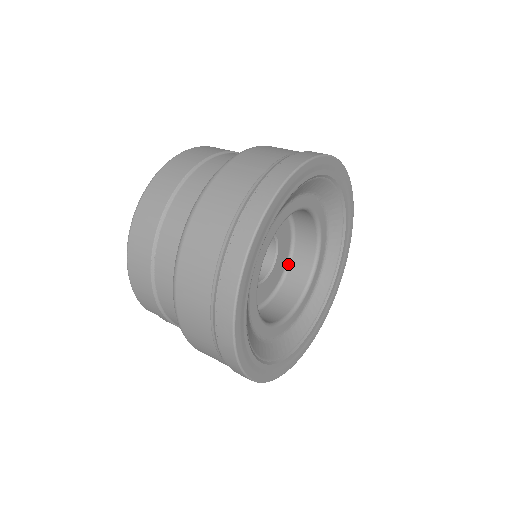
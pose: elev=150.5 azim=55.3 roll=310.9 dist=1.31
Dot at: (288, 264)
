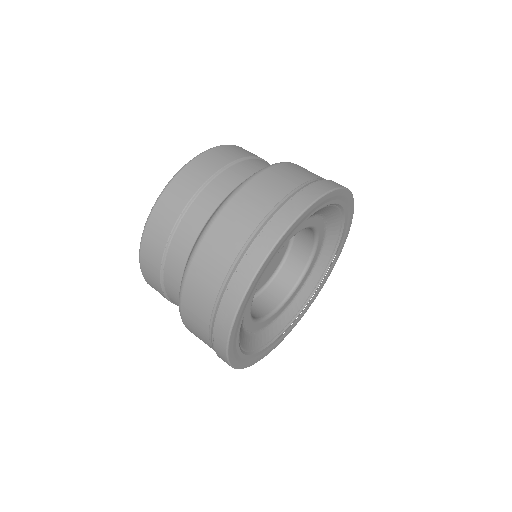
Dot at: (281, 263)
